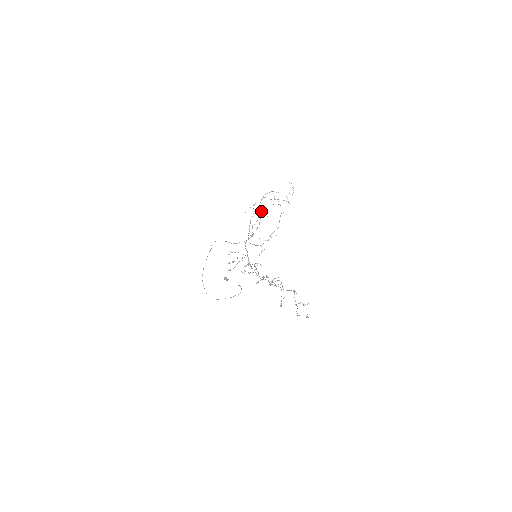
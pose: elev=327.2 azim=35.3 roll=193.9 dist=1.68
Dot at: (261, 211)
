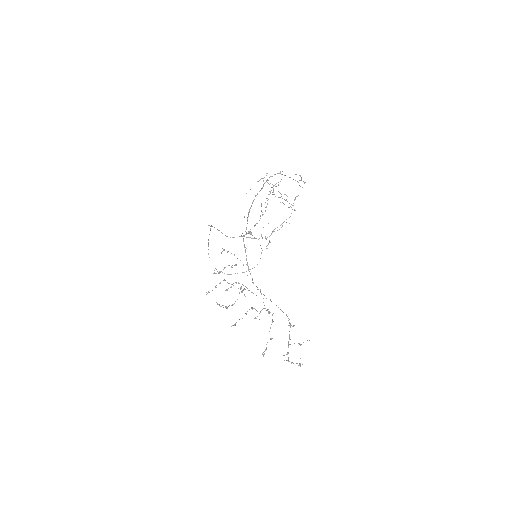
Dot at: occluded
